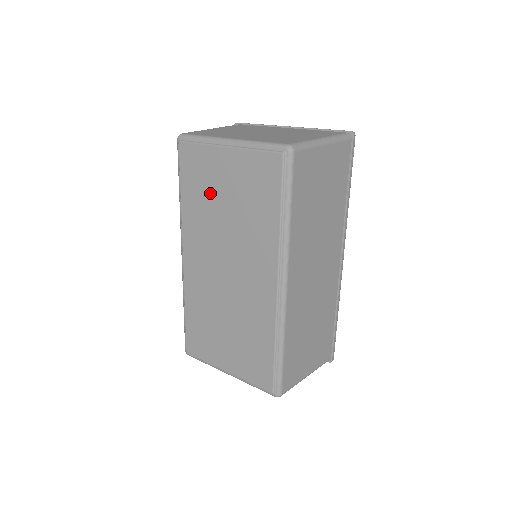
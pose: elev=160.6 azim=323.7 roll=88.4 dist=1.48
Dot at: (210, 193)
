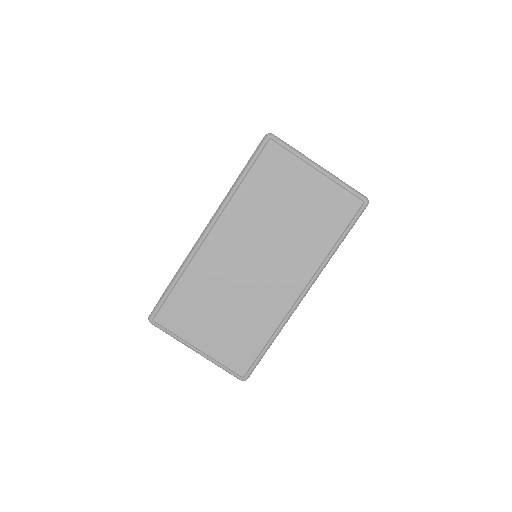
Dot at: (278, 196)
